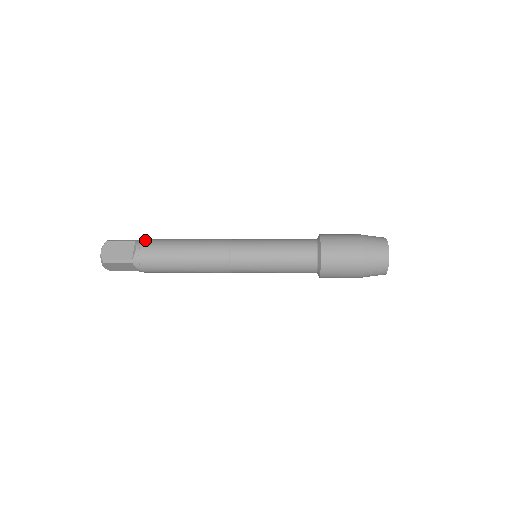
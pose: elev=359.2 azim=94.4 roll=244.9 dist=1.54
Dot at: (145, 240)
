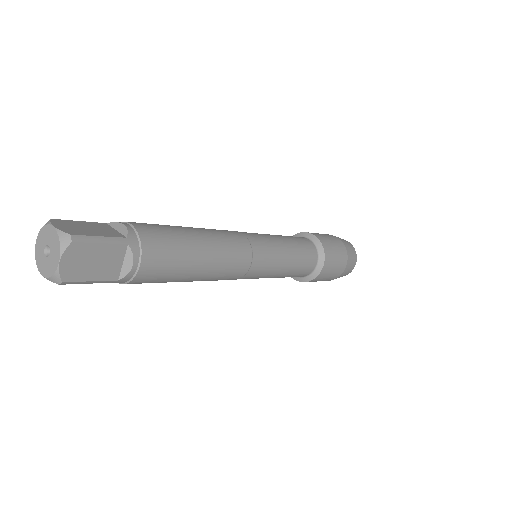
Dot at: (146, 243)
